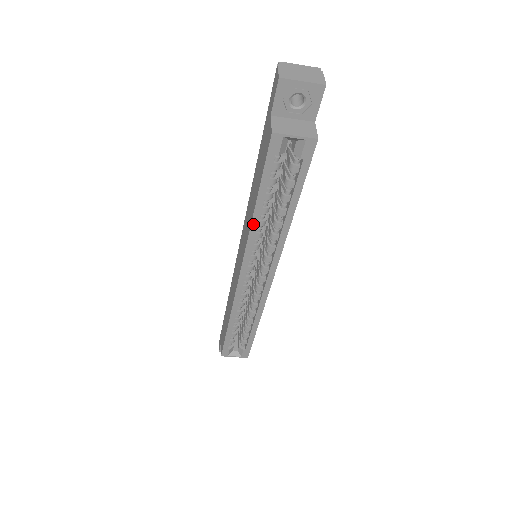
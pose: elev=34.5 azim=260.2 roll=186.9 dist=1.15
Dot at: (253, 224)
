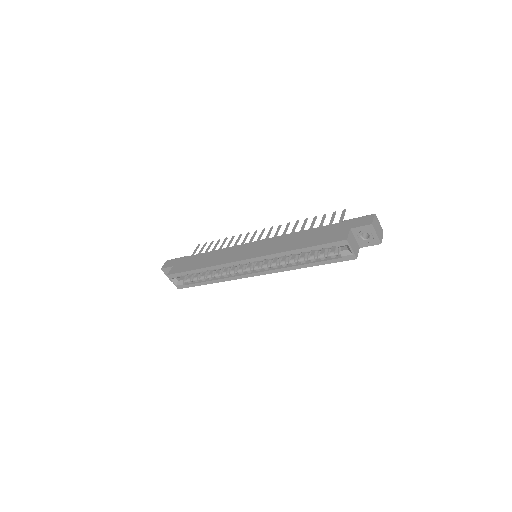
Dot at: (286, 252)
